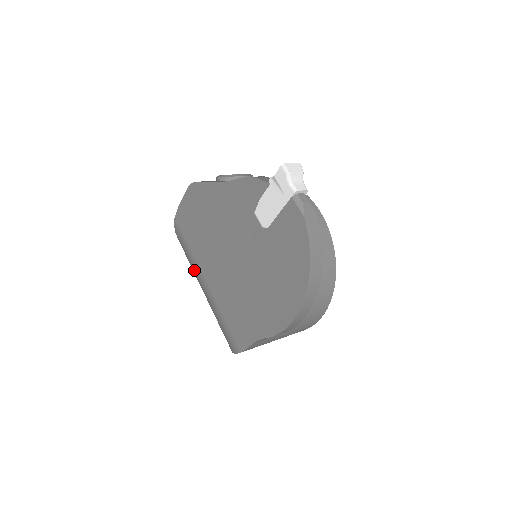
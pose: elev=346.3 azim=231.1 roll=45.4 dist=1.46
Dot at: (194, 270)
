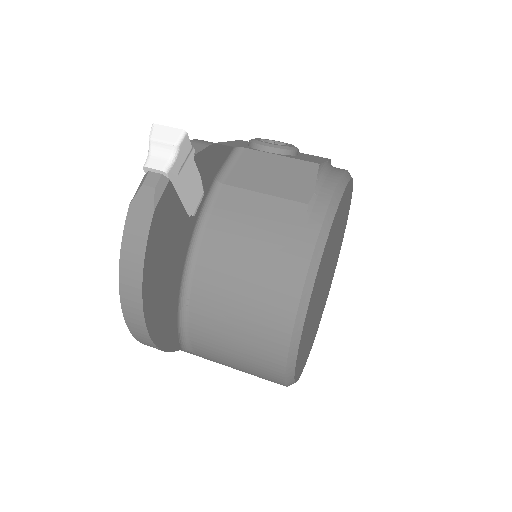
Dot at: occluded
